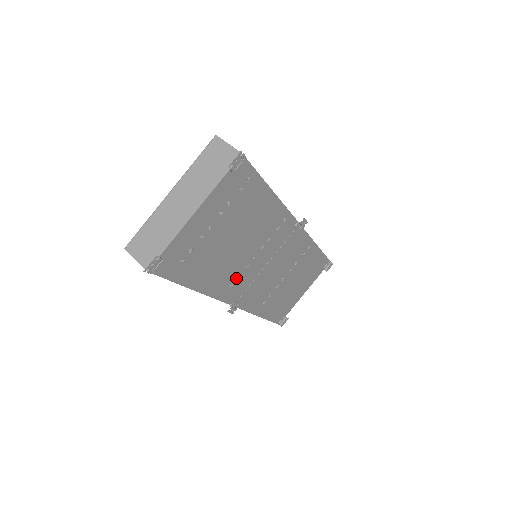
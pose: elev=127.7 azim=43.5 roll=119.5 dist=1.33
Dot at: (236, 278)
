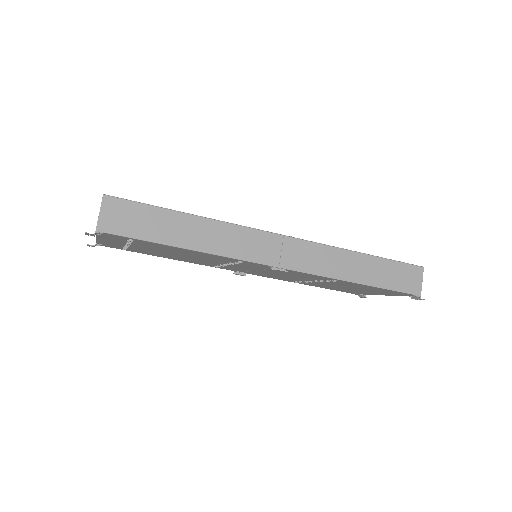
Dot at: (218, 265)
